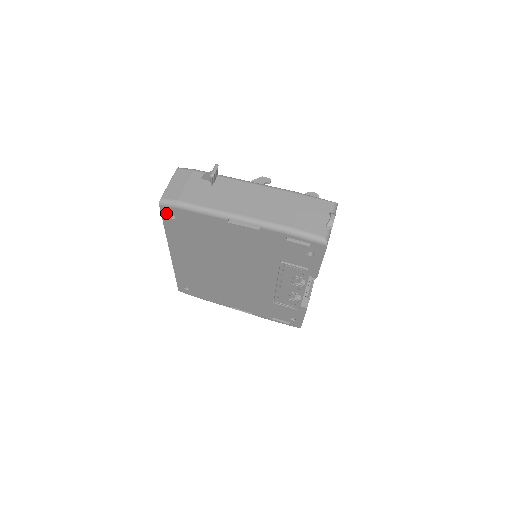
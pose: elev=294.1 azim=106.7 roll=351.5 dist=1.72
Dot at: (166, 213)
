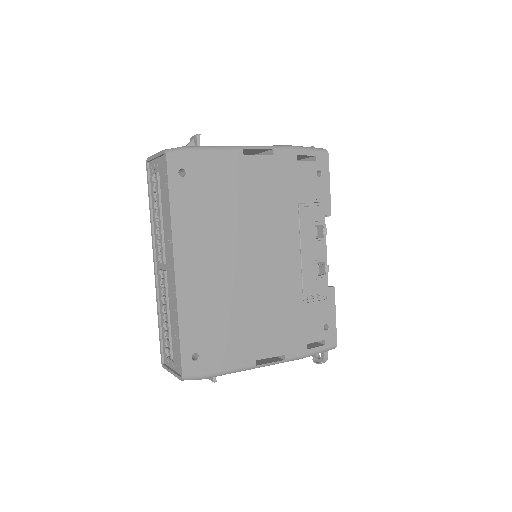
Dot at: (174, 168)
